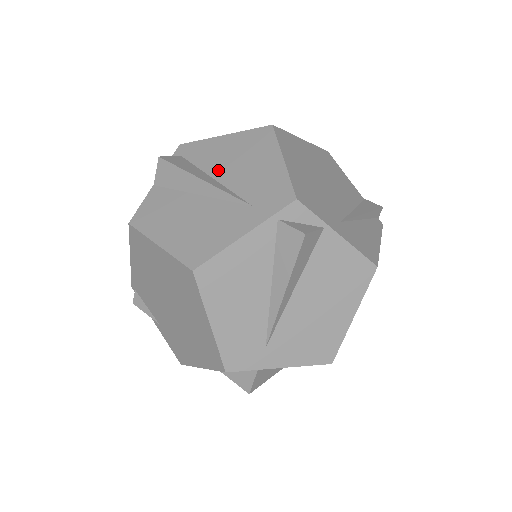
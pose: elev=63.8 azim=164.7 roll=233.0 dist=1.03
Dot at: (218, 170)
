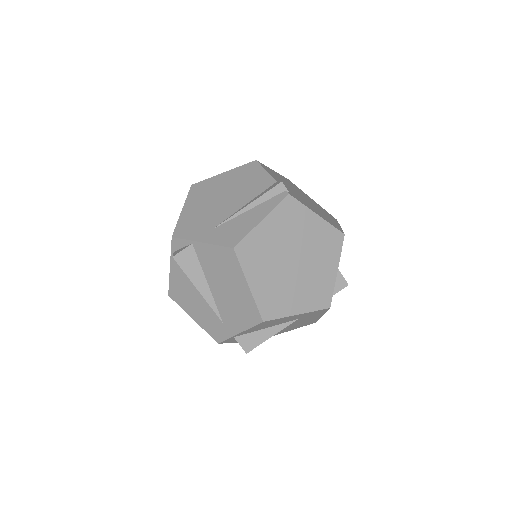
Dot at: occluded
